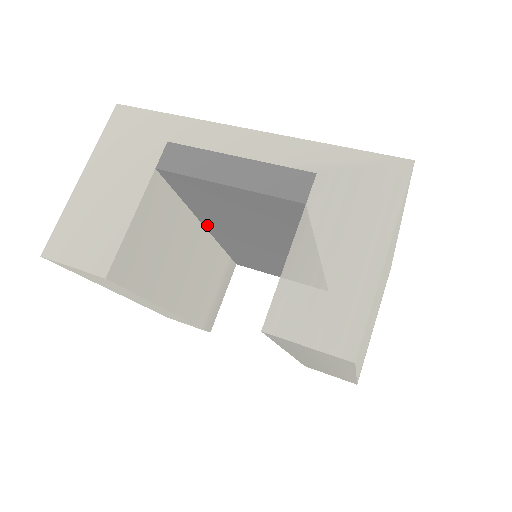
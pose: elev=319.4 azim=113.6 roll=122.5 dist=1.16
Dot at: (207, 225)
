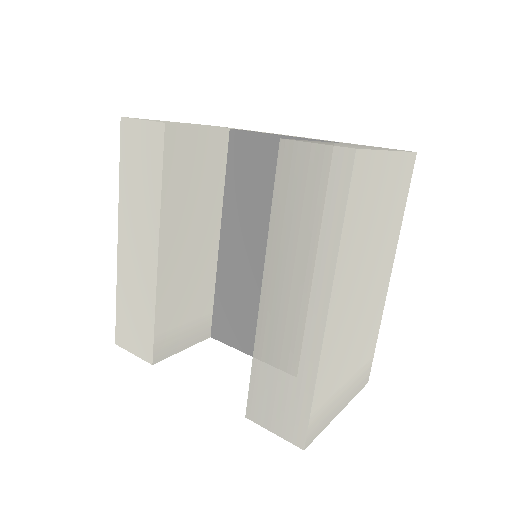
Dot at: (224, 232)
